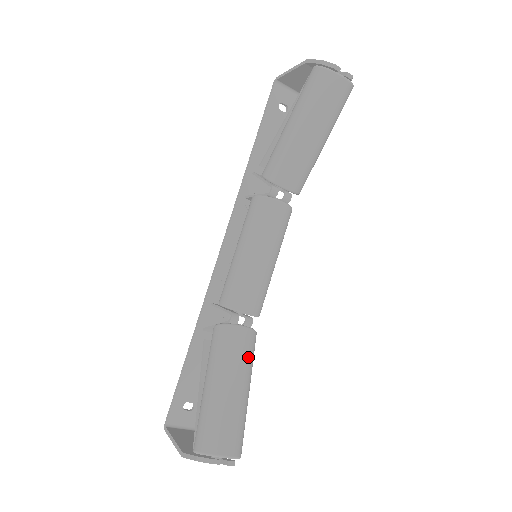
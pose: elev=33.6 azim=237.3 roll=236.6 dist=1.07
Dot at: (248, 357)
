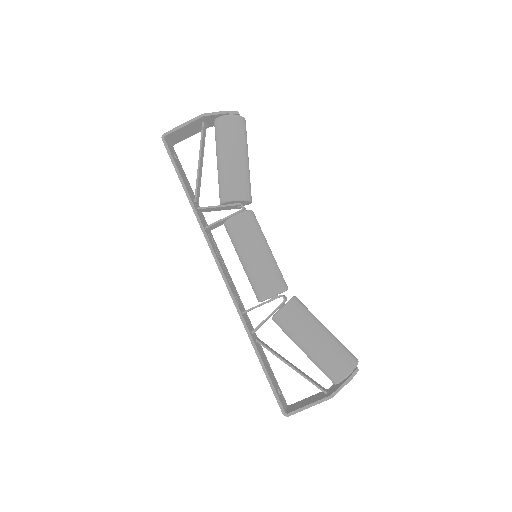
Dot at: occluded
